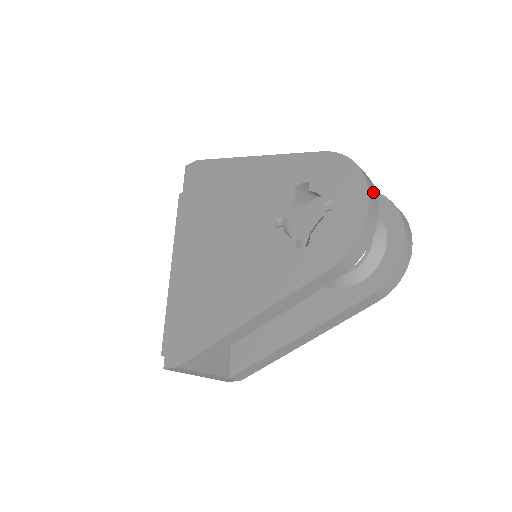
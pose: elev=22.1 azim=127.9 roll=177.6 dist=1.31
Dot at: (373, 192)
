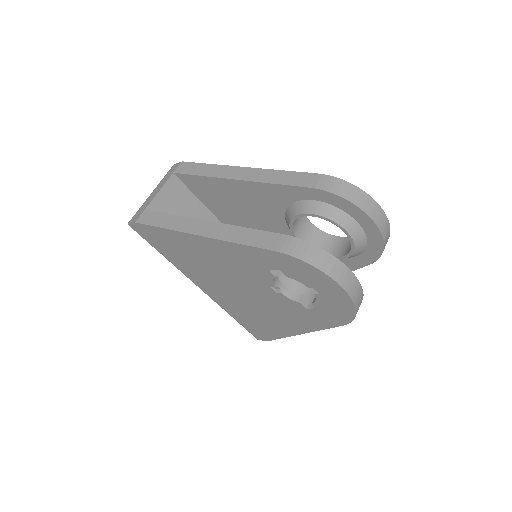
Dot at: (347, 278)
